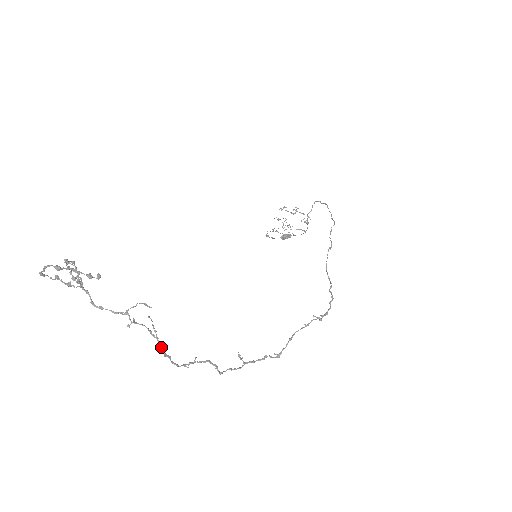
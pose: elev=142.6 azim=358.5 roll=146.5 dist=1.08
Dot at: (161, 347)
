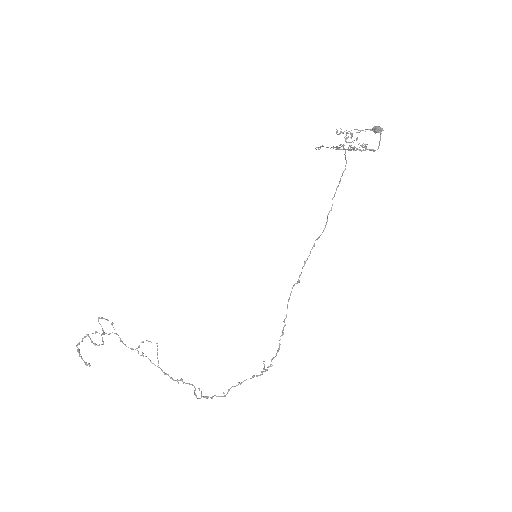
Dot at: (161, 370)
